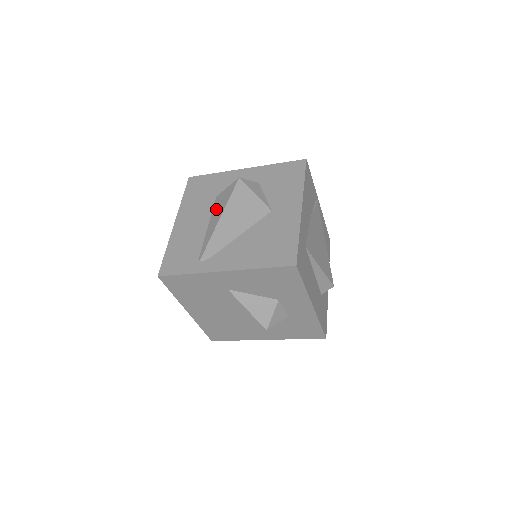
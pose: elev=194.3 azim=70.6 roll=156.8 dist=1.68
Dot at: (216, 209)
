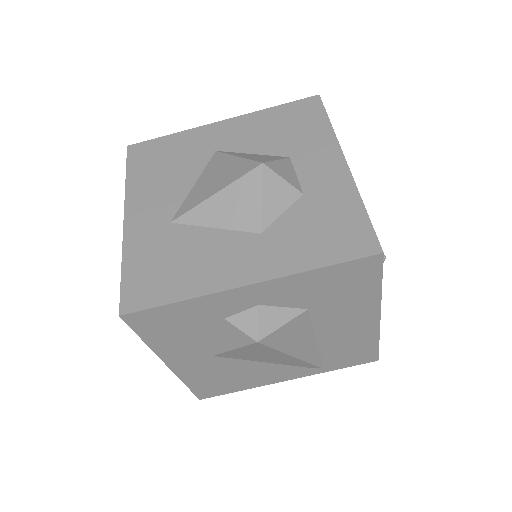
Dot at: occluded
